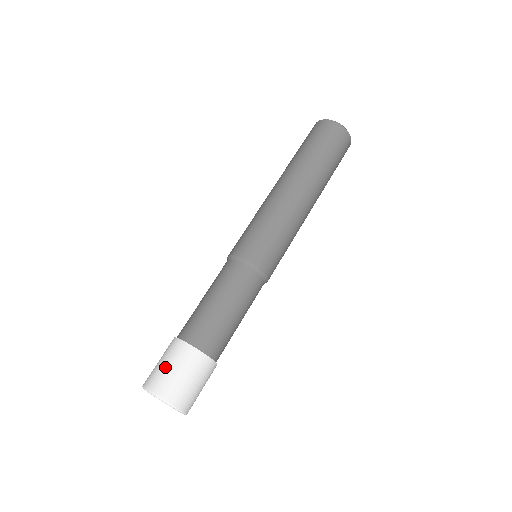
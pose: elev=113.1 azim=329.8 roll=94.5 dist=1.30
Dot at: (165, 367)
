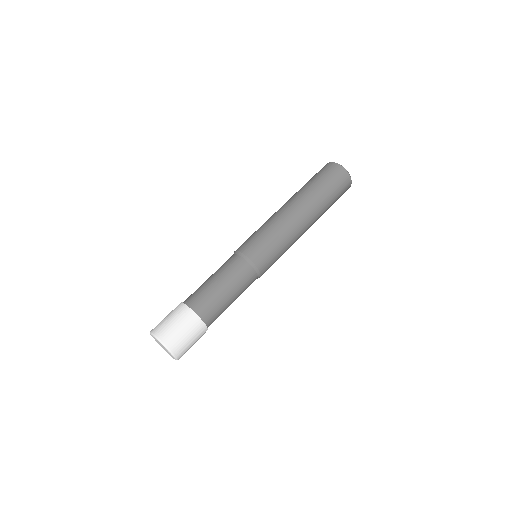
Dot at: (167, 319)
